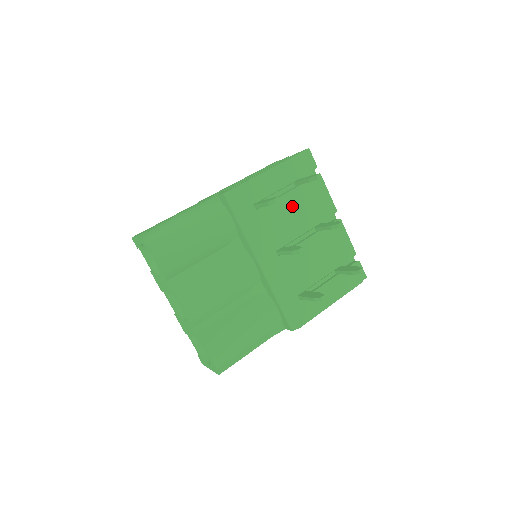
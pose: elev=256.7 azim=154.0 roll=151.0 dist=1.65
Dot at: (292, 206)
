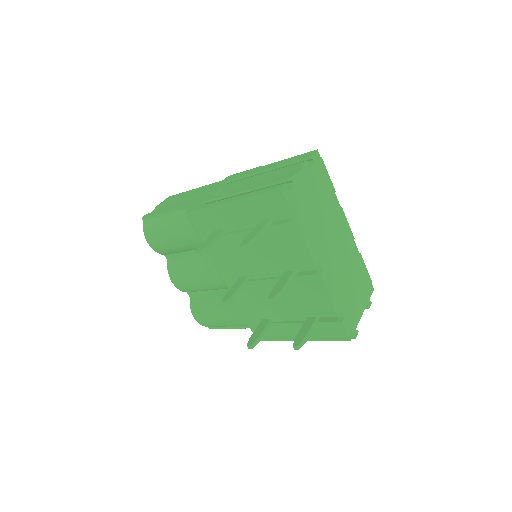
Dot at: (256, 244)
